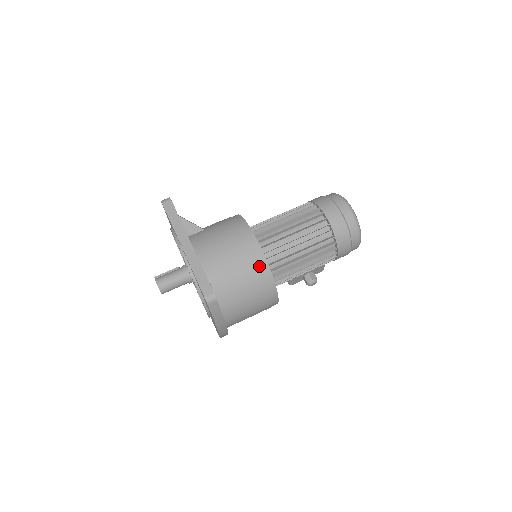
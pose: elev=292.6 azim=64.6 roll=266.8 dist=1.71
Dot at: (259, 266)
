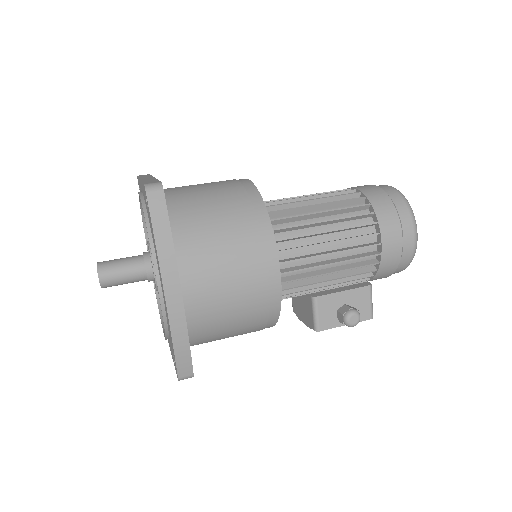
Dot at: (245, 194)
